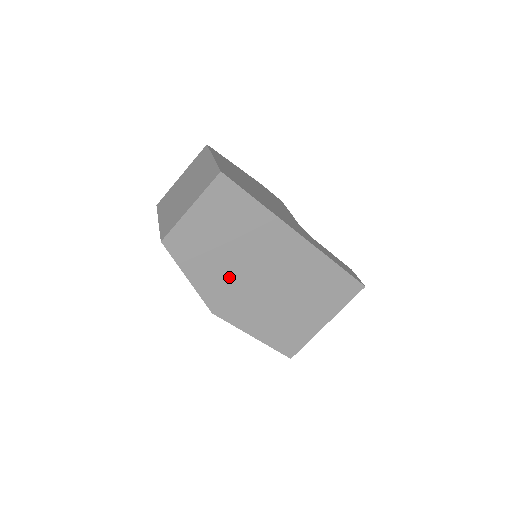
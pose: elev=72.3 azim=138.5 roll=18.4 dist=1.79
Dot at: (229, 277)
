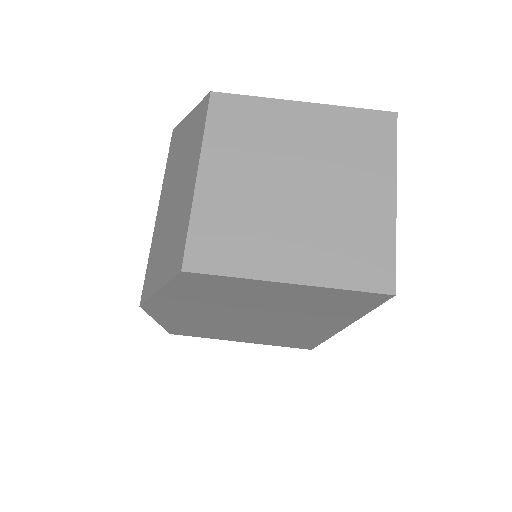
Dot at: (211, 310)
